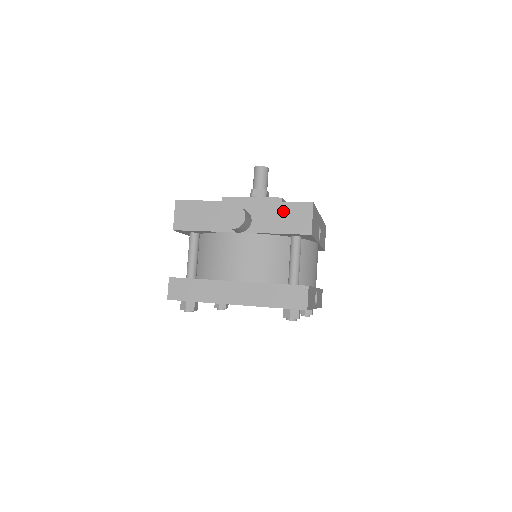
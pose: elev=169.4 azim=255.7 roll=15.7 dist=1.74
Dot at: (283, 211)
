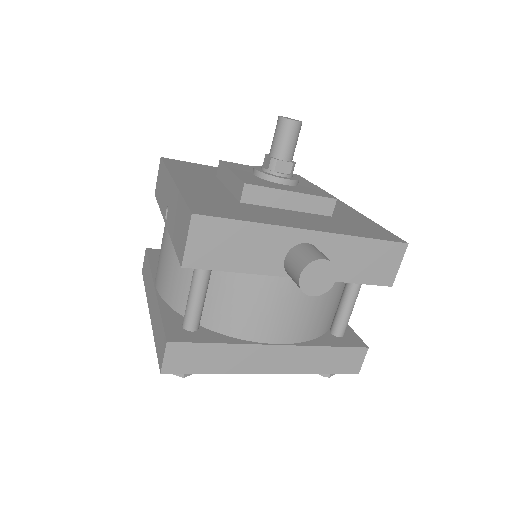
Dot at: (367, 252)
